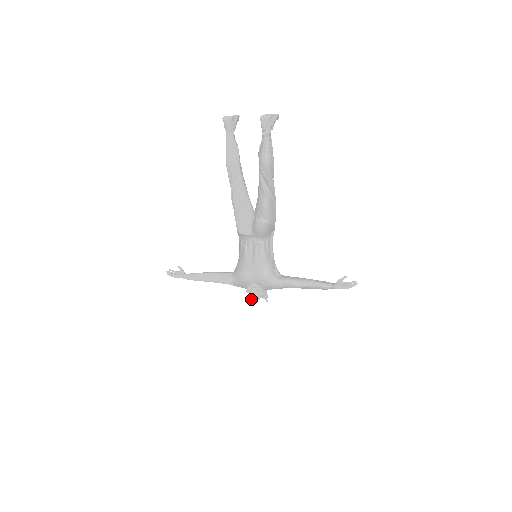
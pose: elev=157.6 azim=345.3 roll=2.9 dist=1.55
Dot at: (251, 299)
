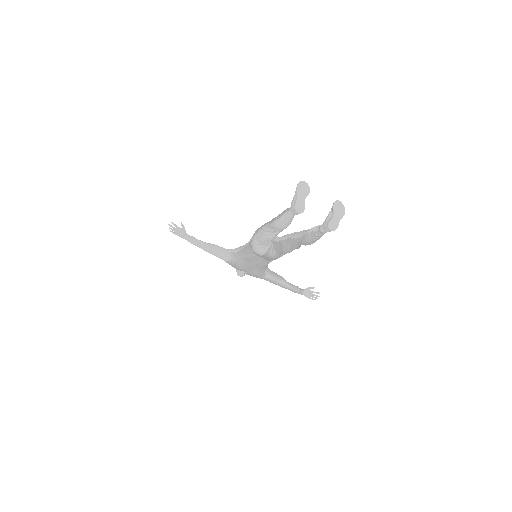
Dot at: occluded
